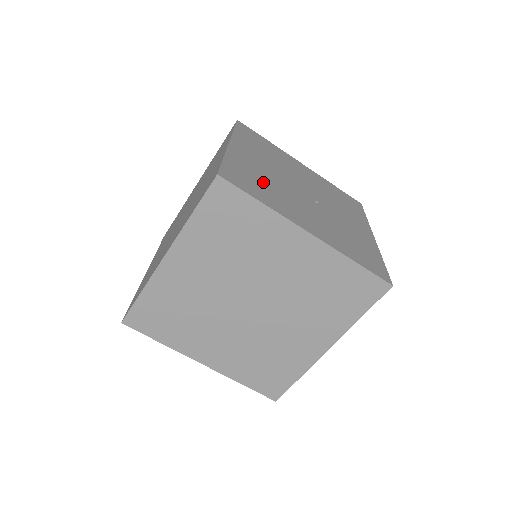
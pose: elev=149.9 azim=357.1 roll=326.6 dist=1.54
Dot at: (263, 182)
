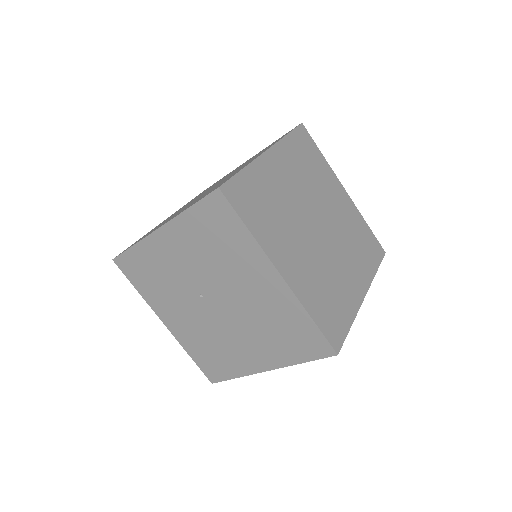
Dot at: occluded
